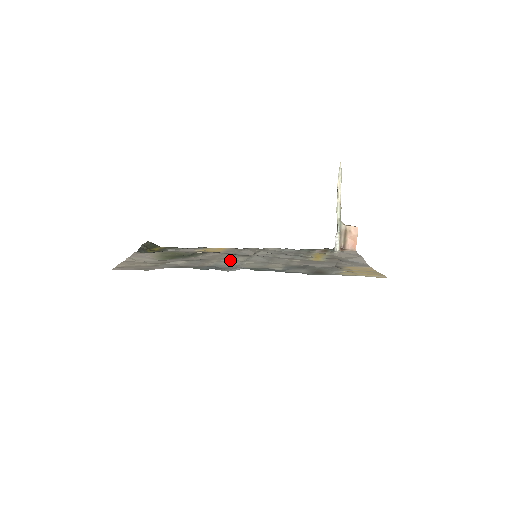
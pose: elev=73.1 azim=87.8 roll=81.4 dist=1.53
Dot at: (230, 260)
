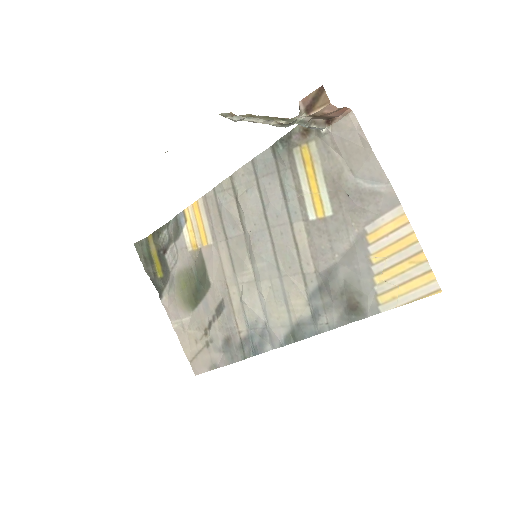
Dot at: (247, 298)
